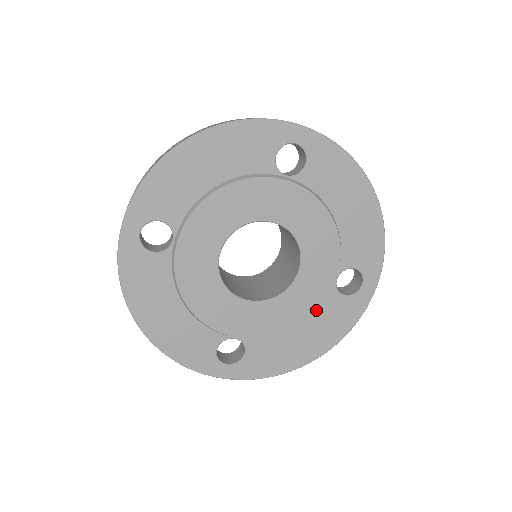
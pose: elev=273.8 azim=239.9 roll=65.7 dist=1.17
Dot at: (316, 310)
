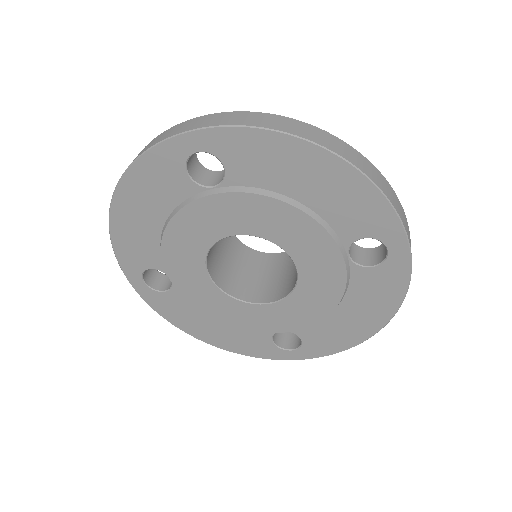
Dot at: (244, 329)
